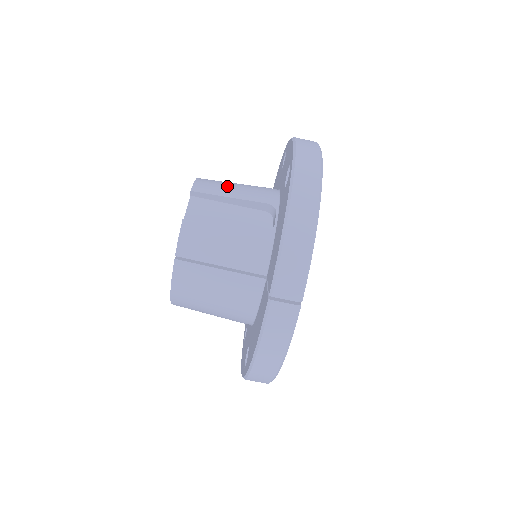
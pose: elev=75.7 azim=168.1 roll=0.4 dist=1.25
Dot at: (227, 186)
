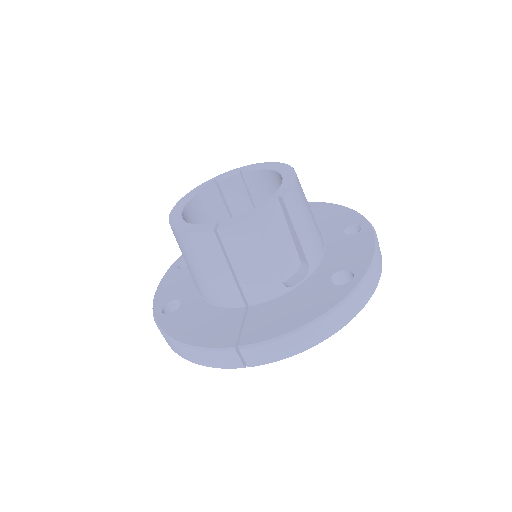
Dot at: (304, 216)
